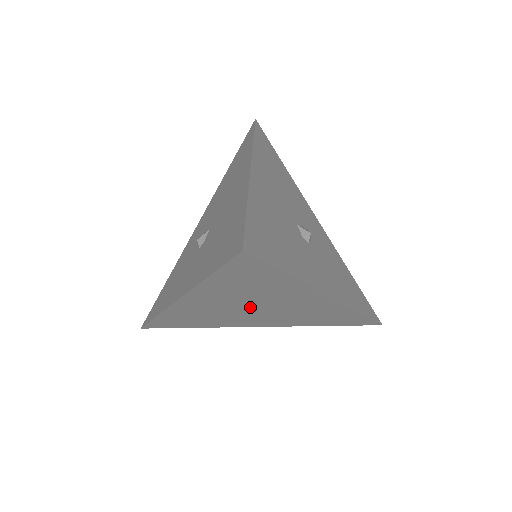
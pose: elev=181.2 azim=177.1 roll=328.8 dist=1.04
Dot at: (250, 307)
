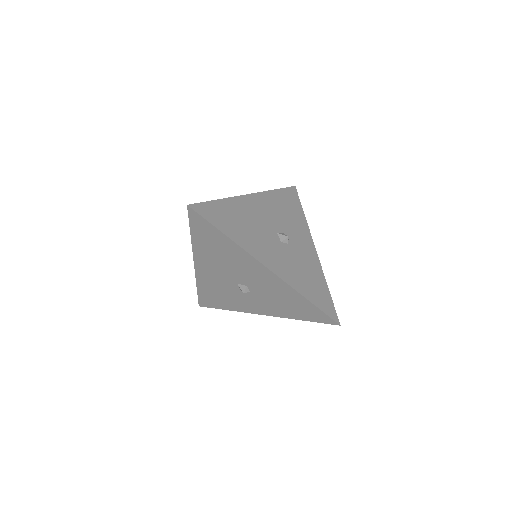
Dot at: occluded
